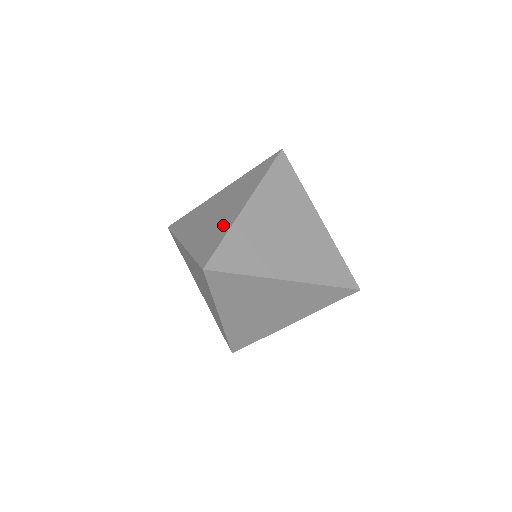
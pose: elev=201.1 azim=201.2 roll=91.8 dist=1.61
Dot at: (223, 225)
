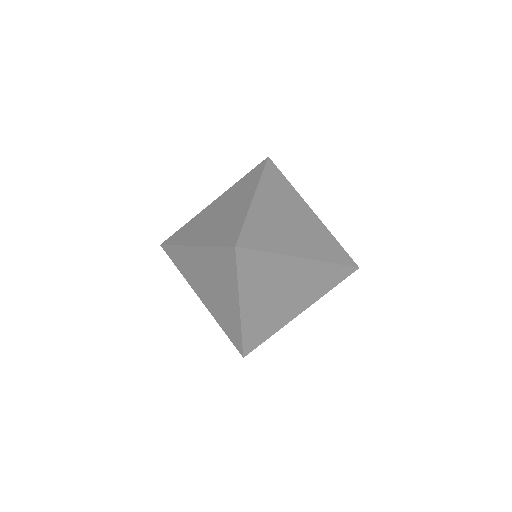
Dot at: occluded
